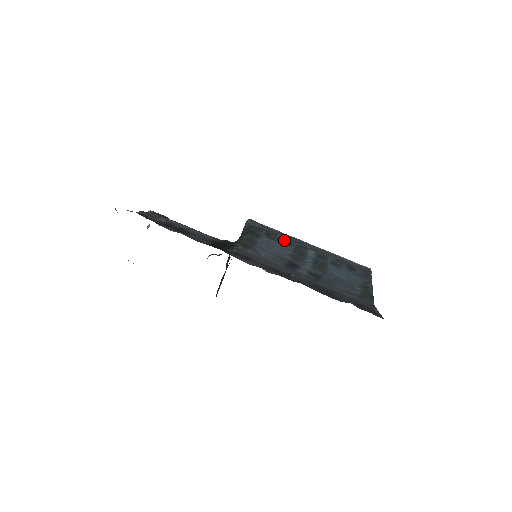
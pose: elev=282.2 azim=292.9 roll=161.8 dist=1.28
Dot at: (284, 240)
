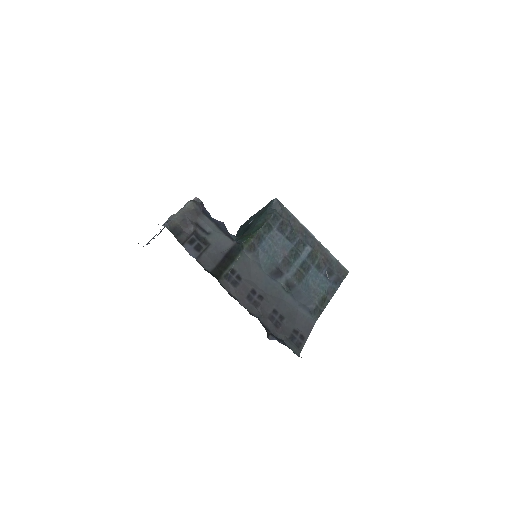
Dot at: (292, 232)
